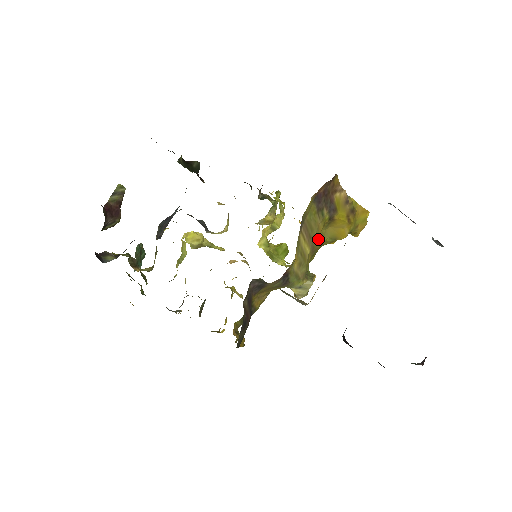
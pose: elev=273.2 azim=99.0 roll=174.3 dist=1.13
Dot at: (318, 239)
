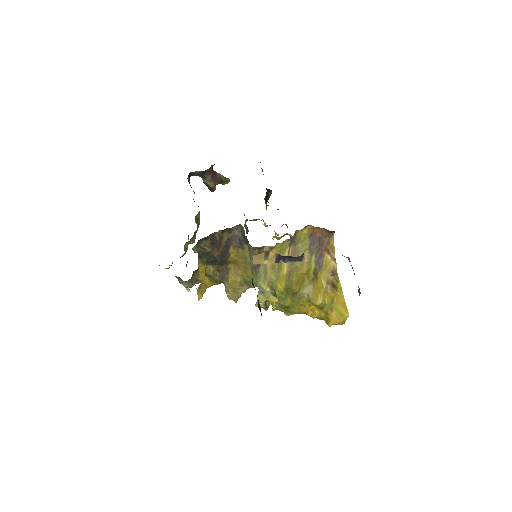
Dot at: (298, 275)
